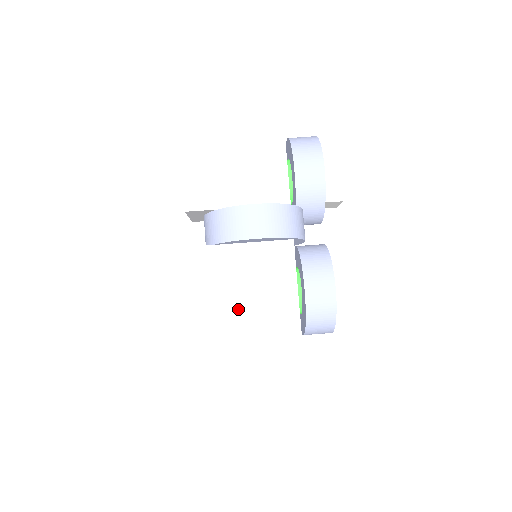
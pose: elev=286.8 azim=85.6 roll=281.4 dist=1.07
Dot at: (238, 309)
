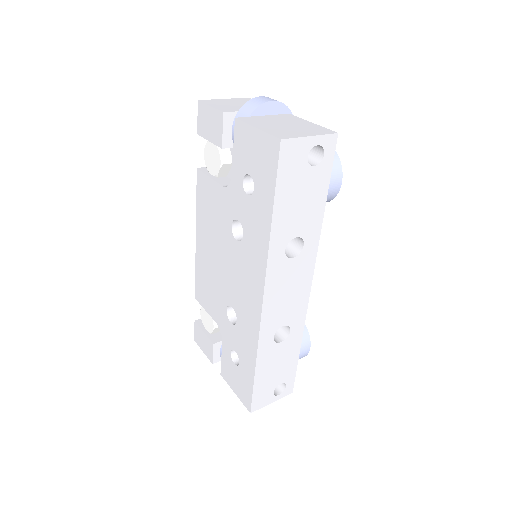
Dot at: (284, 126)
